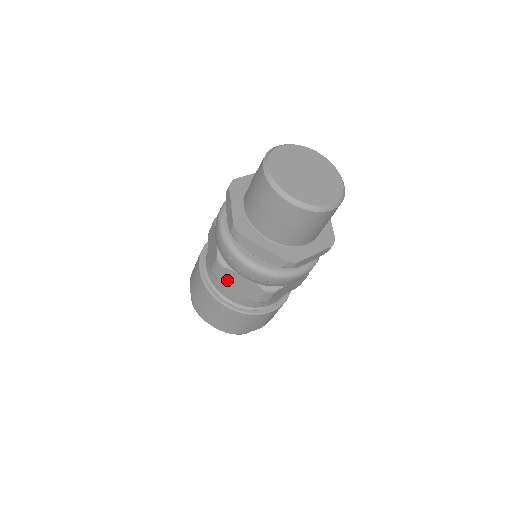
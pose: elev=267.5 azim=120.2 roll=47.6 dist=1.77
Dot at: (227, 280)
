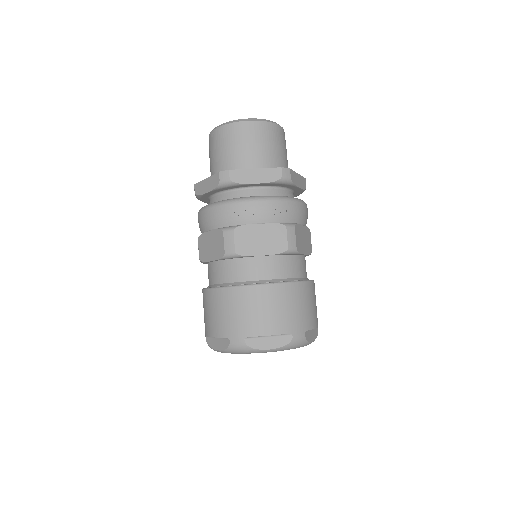
Dot at: (246, 245)
